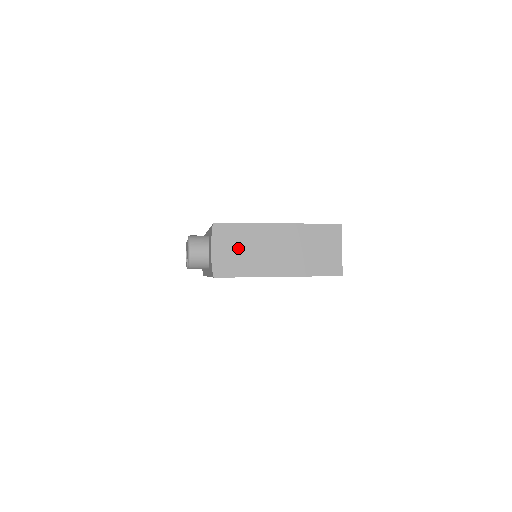
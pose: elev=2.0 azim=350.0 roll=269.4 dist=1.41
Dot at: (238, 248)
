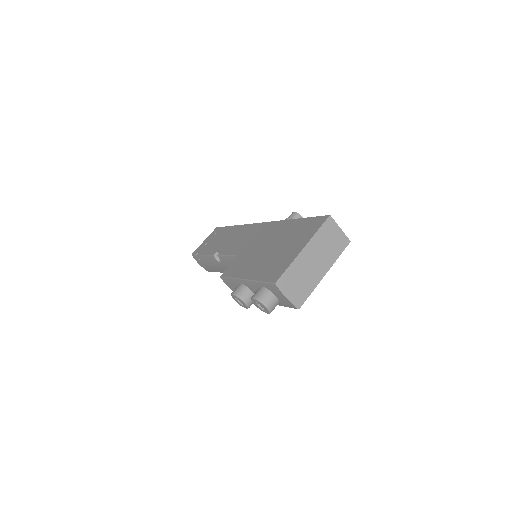
Dot at: (297, 282)
